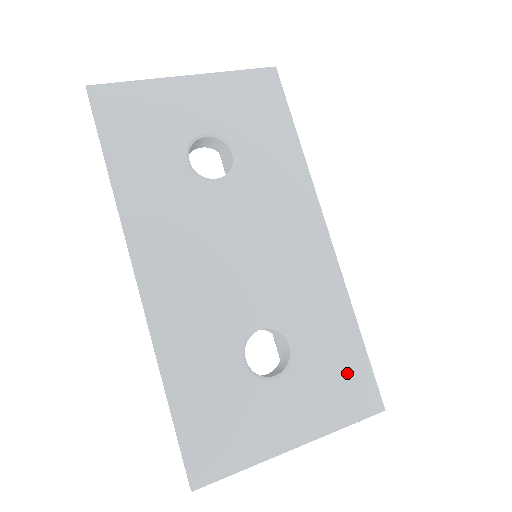
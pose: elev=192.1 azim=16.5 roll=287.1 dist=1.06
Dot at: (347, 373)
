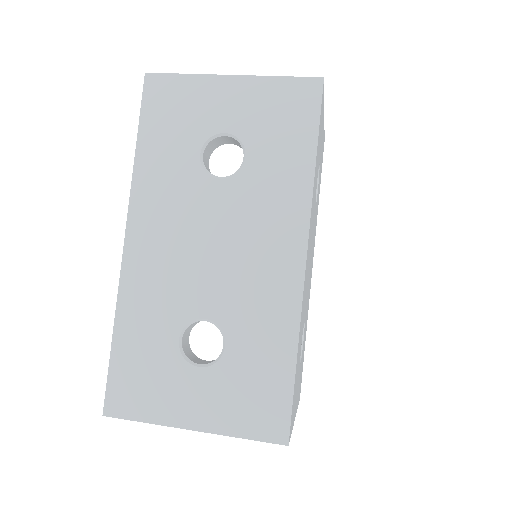
Dot at: (265, 394)
